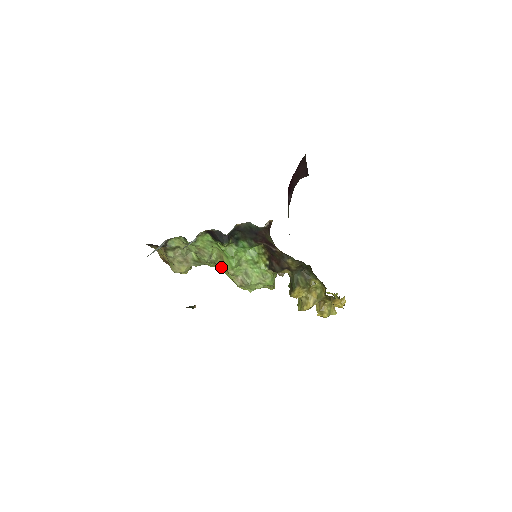
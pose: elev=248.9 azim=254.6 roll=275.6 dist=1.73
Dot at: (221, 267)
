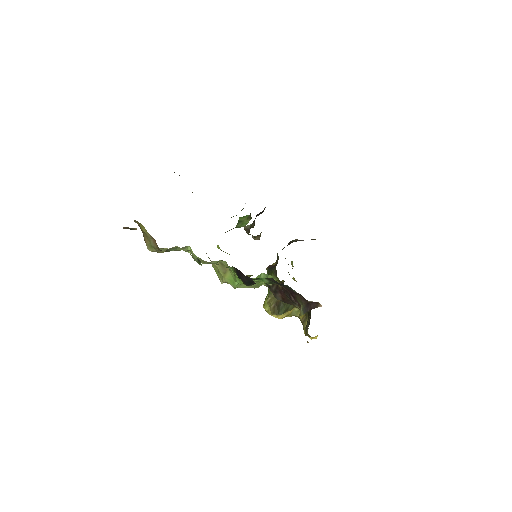
Dot at: (214, 264)
